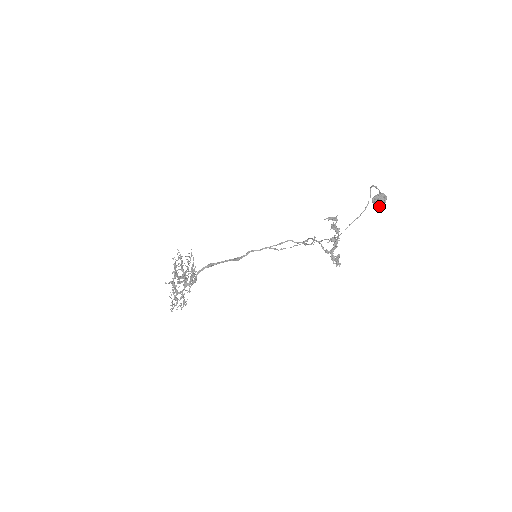
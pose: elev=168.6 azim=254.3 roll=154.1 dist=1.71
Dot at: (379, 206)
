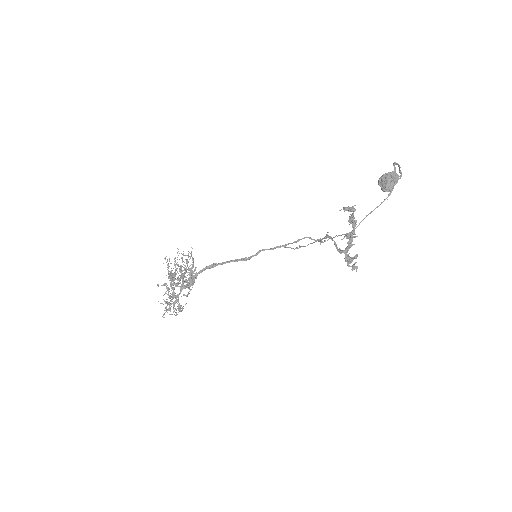
Dot at: (385, 189)
